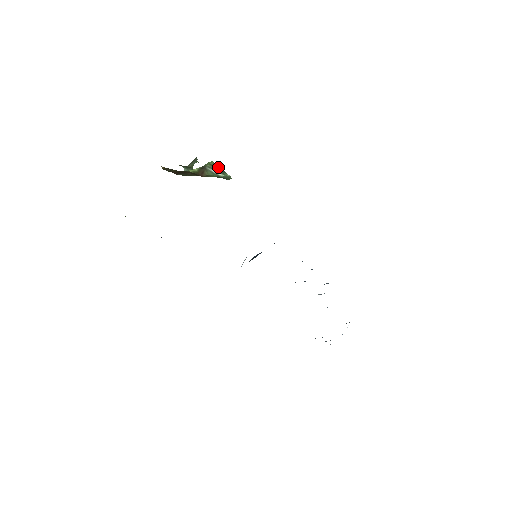
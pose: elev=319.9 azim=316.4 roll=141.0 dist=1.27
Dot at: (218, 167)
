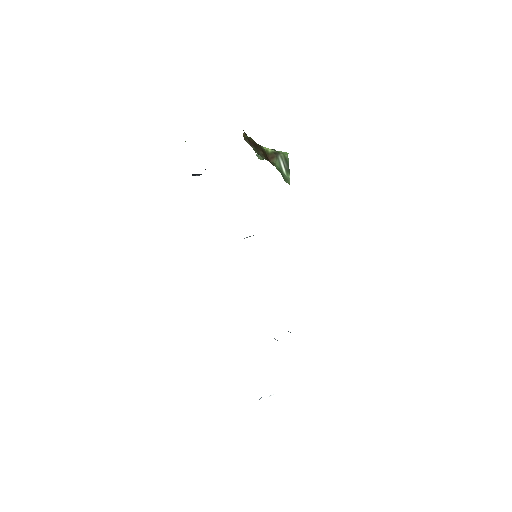
Dot at: (288, 163)
